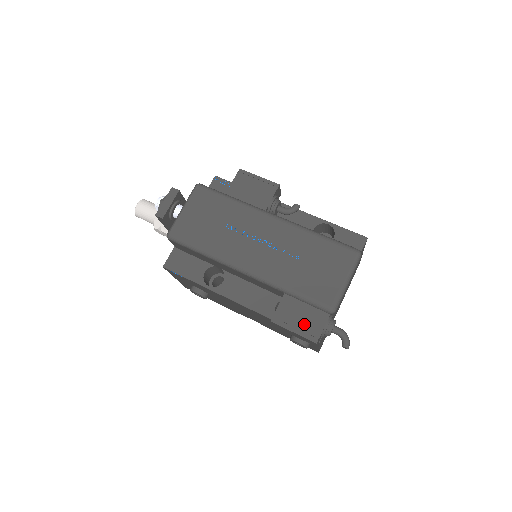
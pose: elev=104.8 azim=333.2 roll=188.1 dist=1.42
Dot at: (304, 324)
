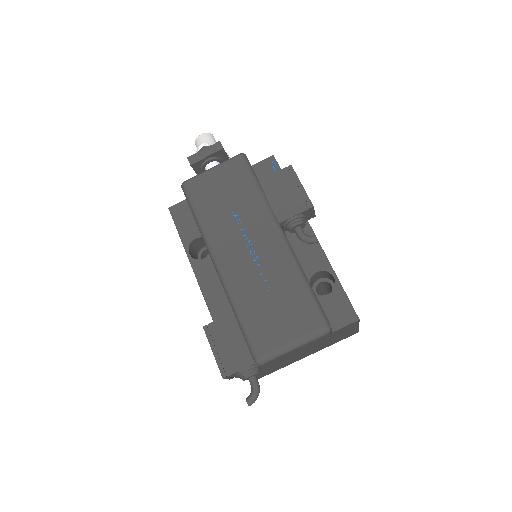
Dot at: (227, 353)
